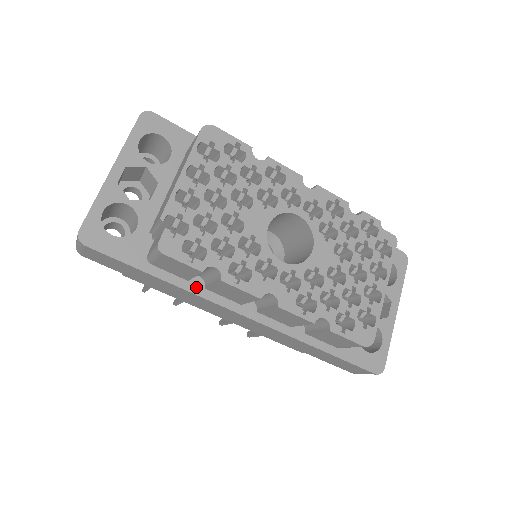
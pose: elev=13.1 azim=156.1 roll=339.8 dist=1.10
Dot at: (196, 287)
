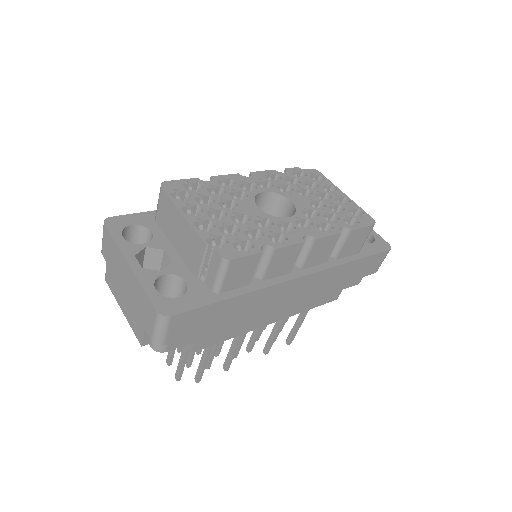
Dot at: (258, 284)
